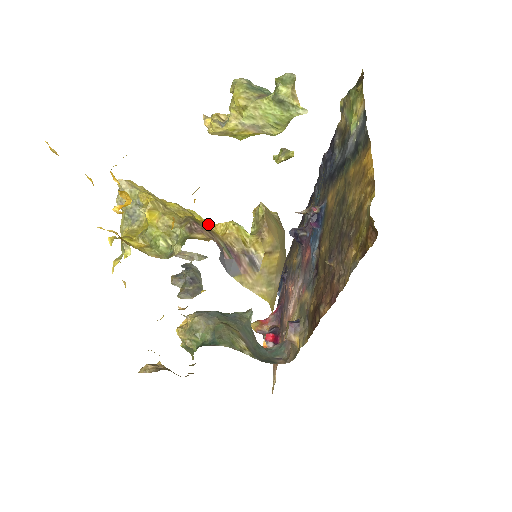
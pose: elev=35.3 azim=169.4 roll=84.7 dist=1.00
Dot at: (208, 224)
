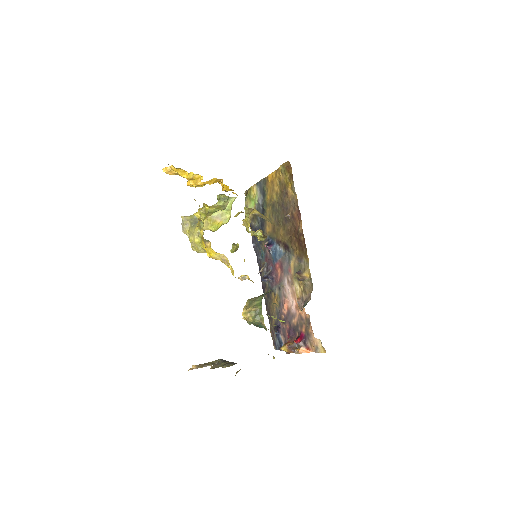
Dot at: occluded
